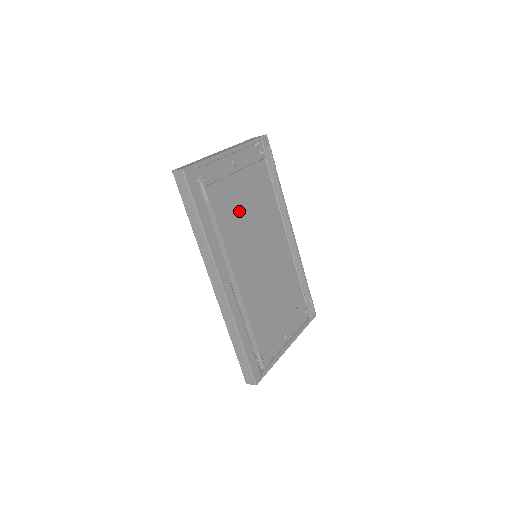
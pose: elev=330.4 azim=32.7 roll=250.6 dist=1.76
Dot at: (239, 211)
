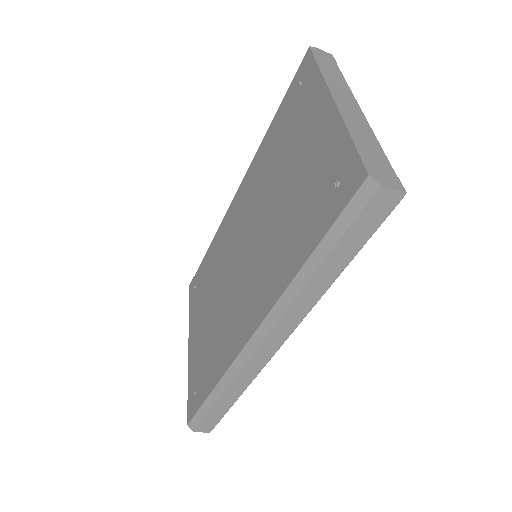
Dot at: occluded
